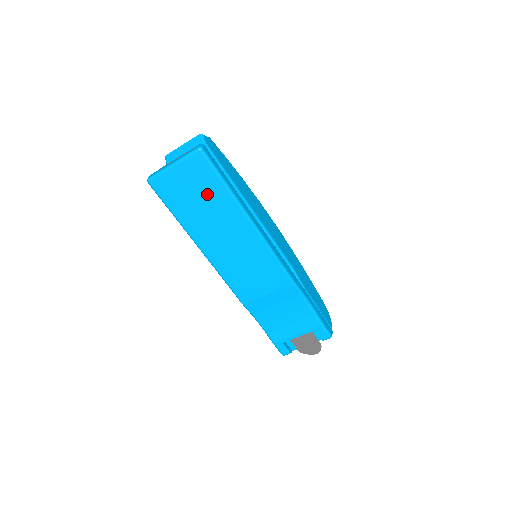
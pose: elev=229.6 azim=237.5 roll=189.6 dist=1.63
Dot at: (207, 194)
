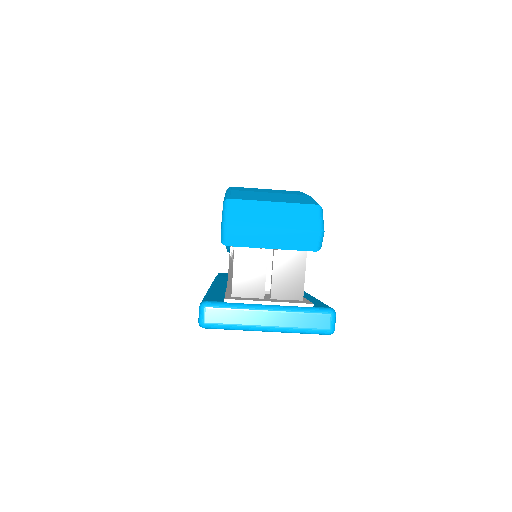
Dot at: occluded
